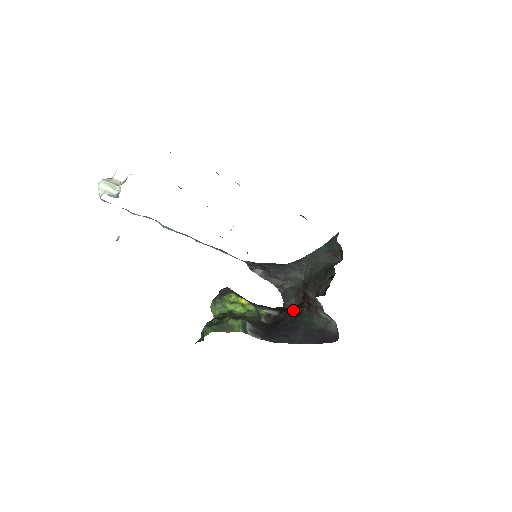
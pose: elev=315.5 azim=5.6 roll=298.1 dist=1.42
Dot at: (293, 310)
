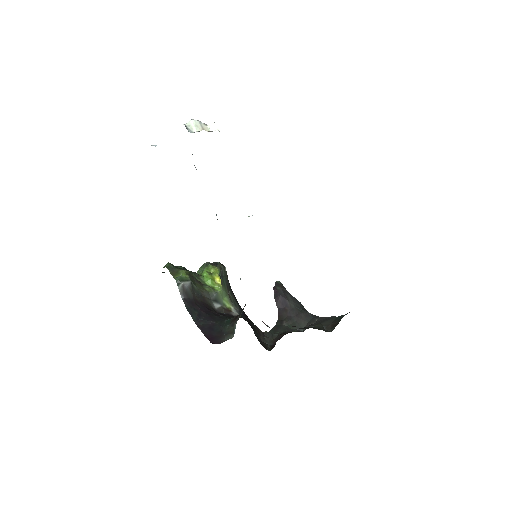
Dot at: occluded
